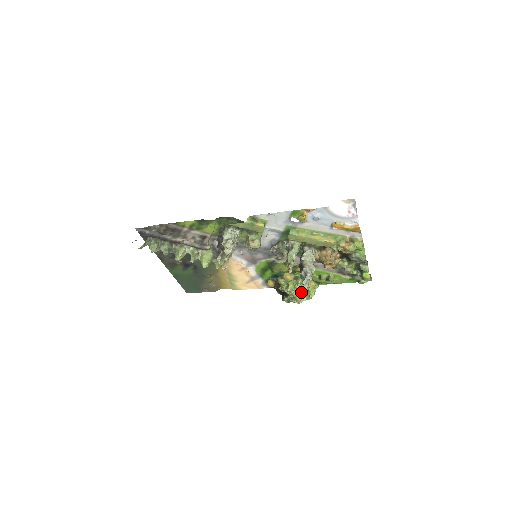
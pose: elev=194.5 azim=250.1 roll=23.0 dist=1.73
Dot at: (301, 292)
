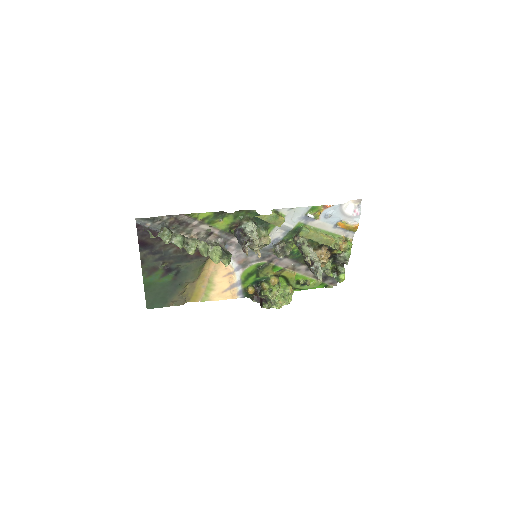
Dot at: (280, 297)
